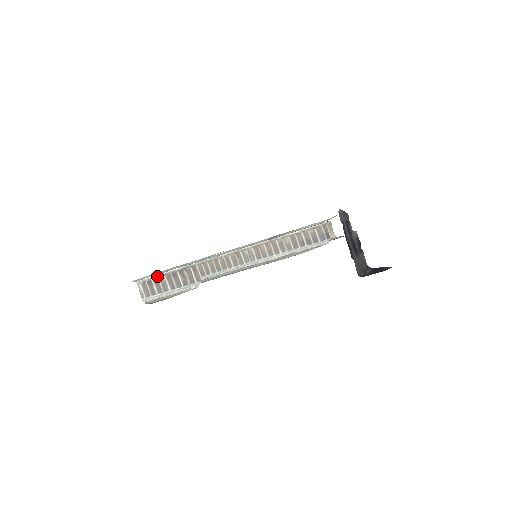
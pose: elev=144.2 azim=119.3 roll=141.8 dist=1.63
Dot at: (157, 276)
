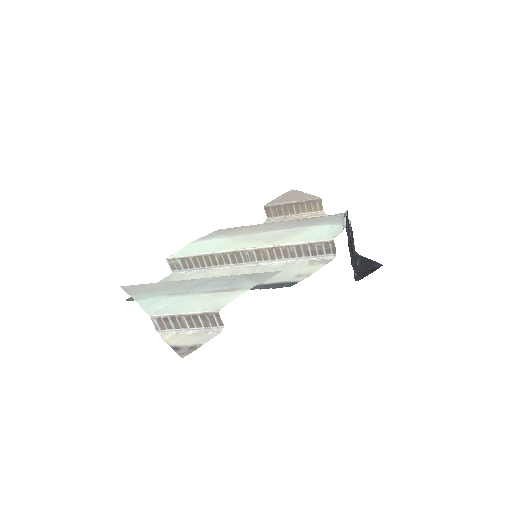
Dot at: (174, 315)
